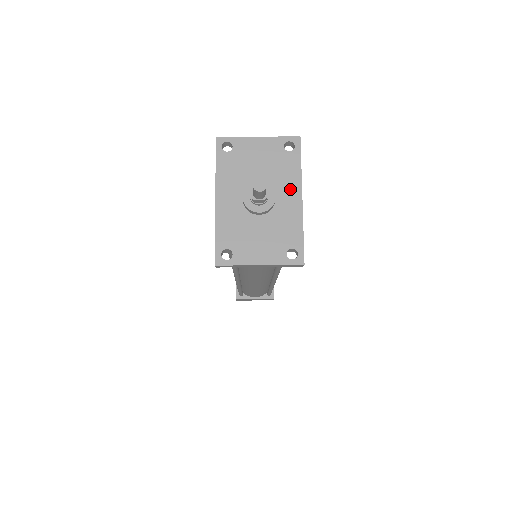
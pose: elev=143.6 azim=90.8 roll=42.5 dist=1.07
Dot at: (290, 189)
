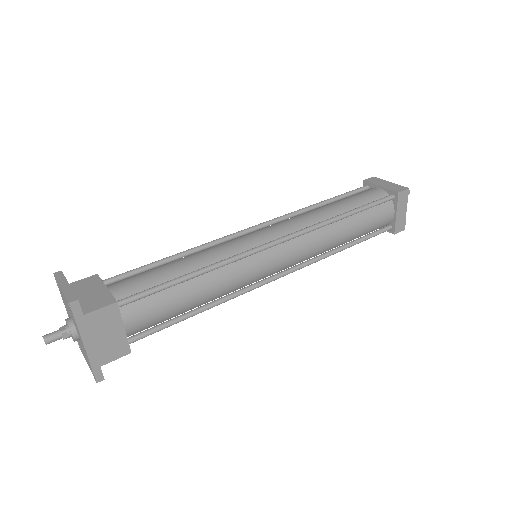
Dot at: (79, 334)
